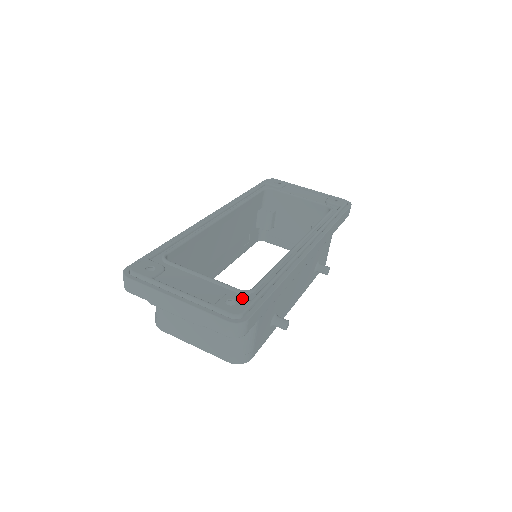
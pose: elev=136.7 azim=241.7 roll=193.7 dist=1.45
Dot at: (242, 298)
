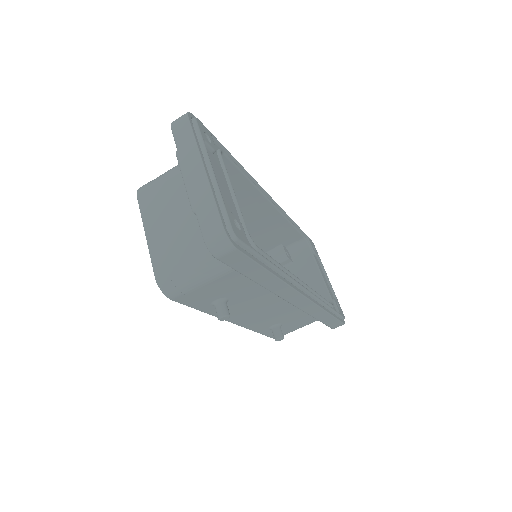
Dot at: occluded
